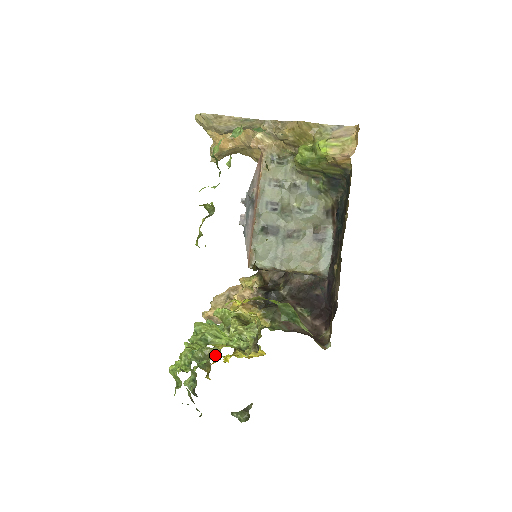
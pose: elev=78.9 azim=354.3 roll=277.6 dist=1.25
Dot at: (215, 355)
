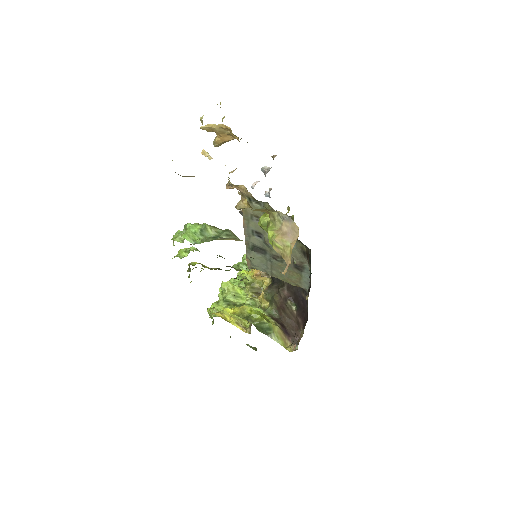
Dot at: occluded
